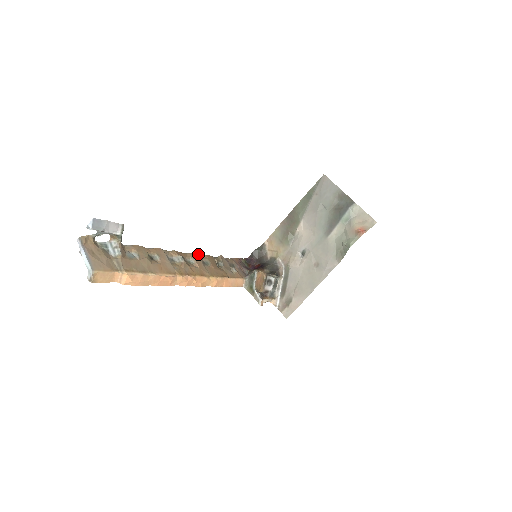
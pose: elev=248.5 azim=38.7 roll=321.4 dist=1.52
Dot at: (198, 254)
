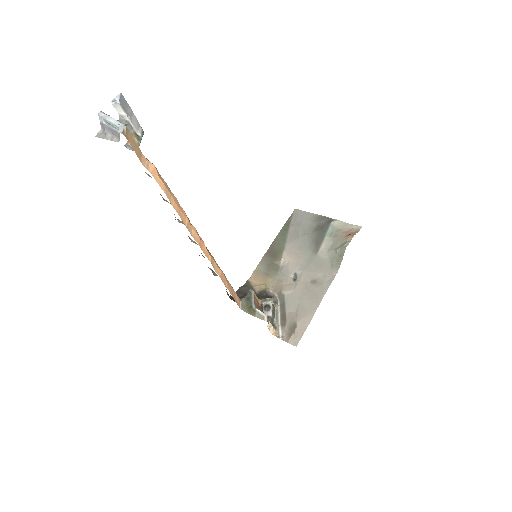
Dot at: occluded
